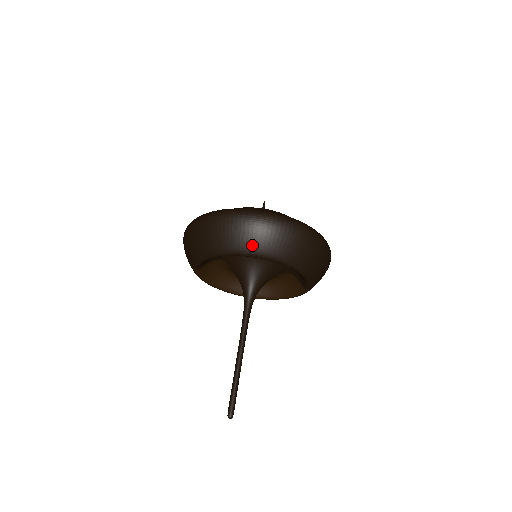
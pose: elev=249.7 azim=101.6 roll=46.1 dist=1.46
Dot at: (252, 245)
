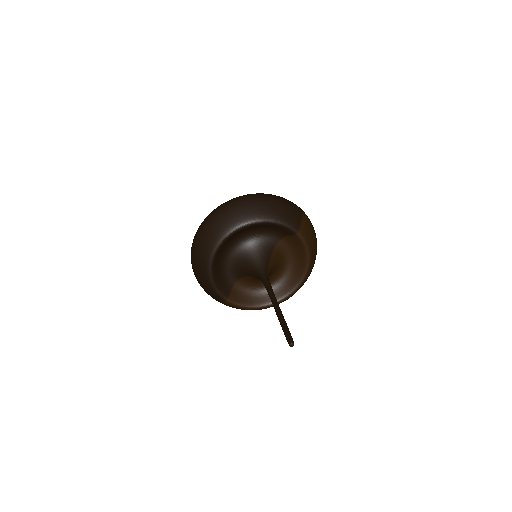
Dot at: (212, 238)
